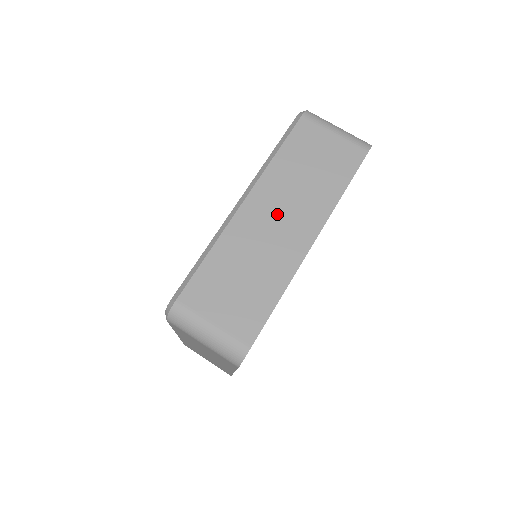
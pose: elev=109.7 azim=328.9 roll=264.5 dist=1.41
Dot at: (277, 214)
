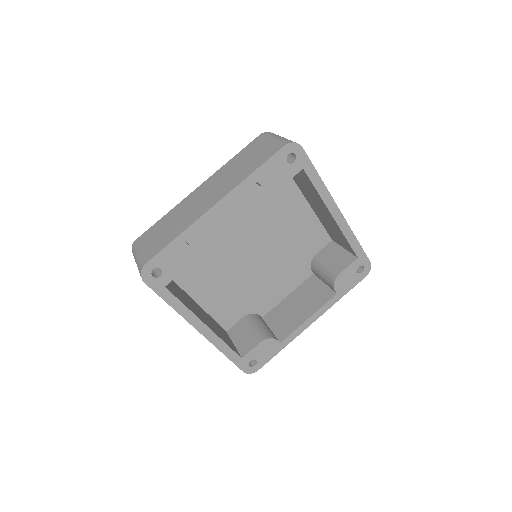
Dot at: (208, 191)
